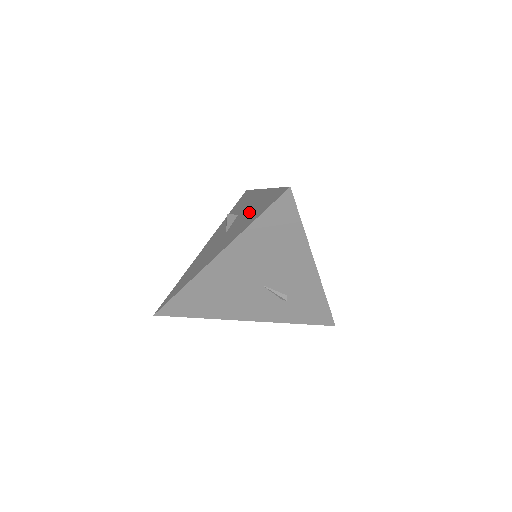
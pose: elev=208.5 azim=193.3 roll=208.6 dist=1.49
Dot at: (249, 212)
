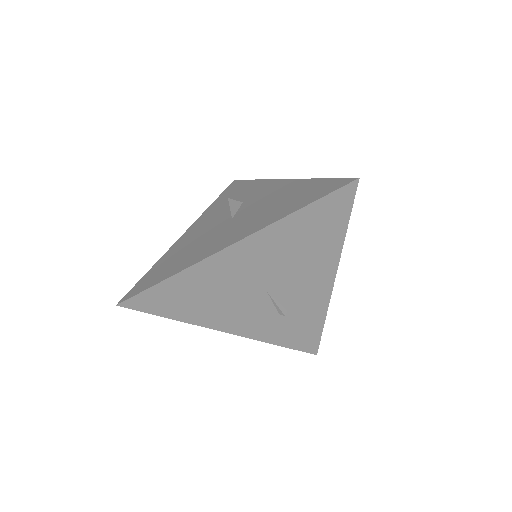
Dot at: (274, 200)
